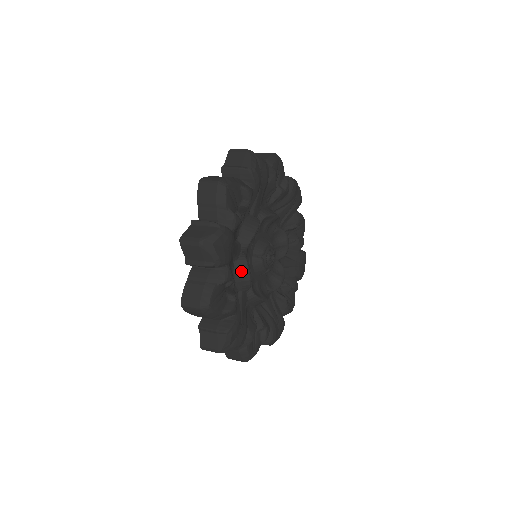
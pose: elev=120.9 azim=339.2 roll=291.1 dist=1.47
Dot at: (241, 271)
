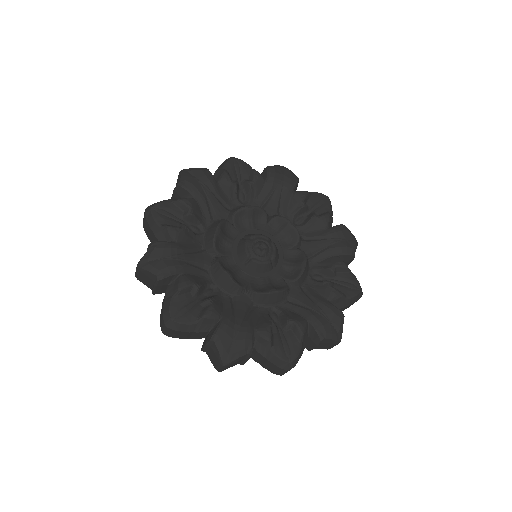
Dot at: (213, 226)
